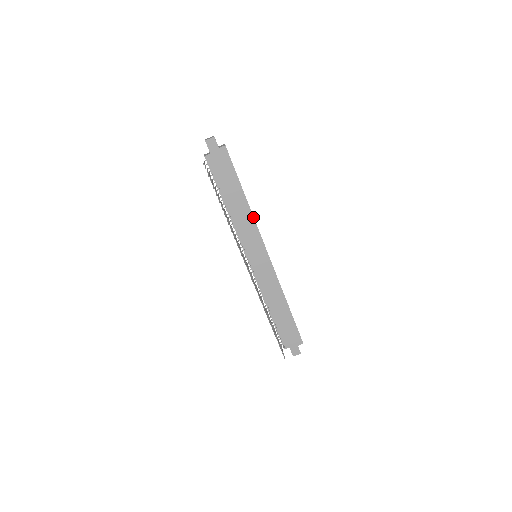
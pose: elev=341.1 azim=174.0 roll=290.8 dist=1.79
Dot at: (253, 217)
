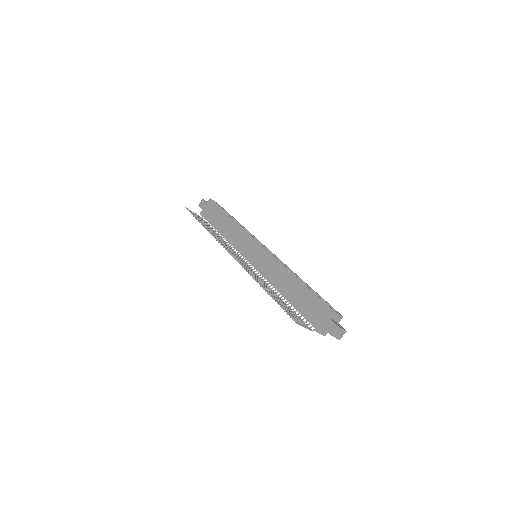
Dot at: (241, 226)
